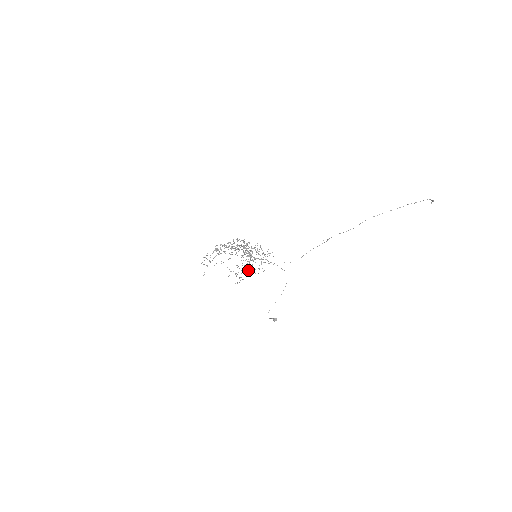
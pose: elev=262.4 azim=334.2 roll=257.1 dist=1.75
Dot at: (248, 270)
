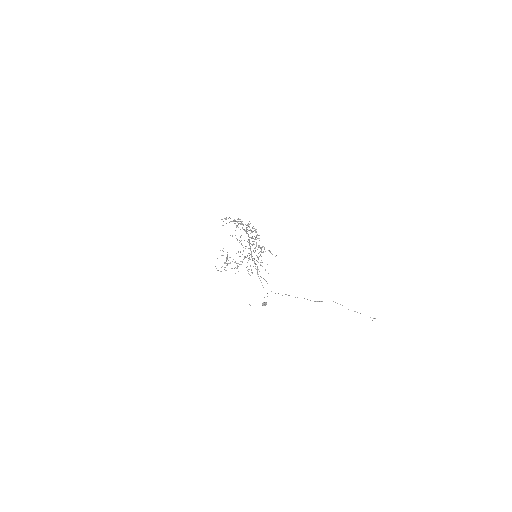
Dot at: occluded
